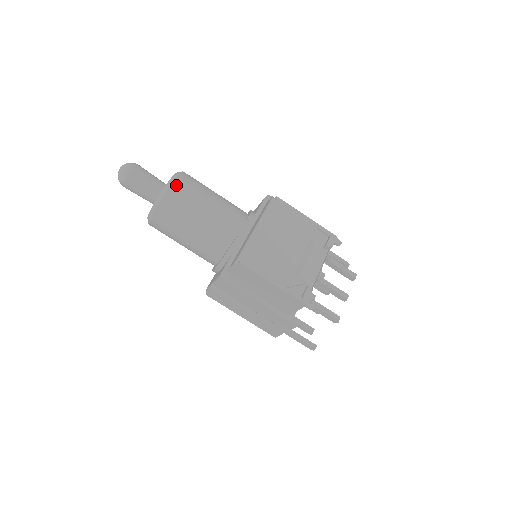
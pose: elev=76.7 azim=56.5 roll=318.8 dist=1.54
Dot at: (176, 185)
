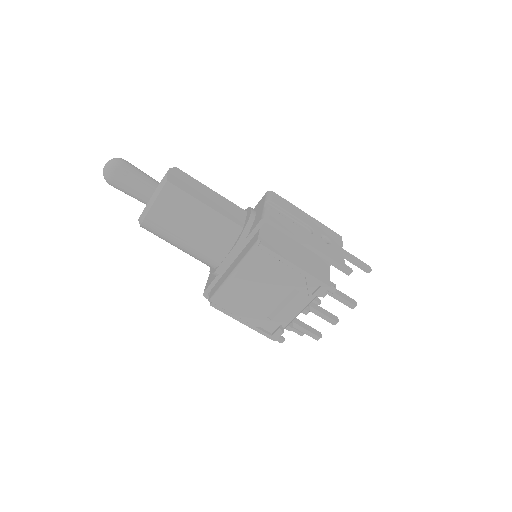
Dot at: (151, 216)
